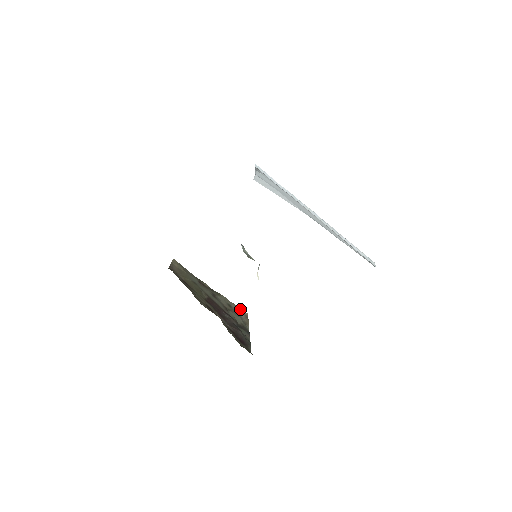
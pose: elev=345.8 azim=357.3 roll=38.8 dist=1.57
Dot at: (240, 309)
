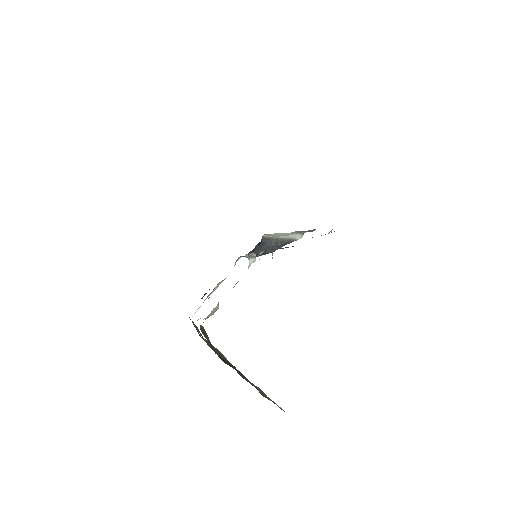
Dot at: occluded
